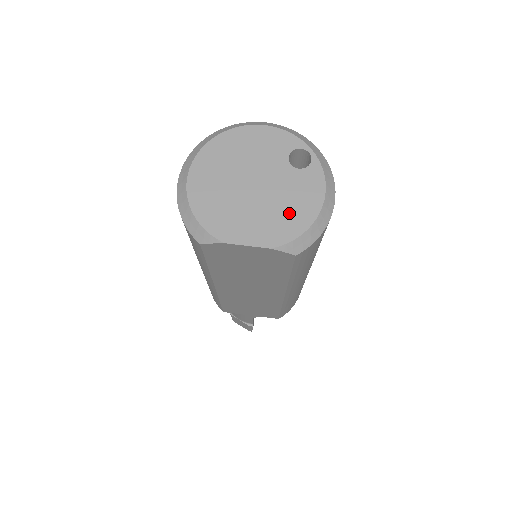
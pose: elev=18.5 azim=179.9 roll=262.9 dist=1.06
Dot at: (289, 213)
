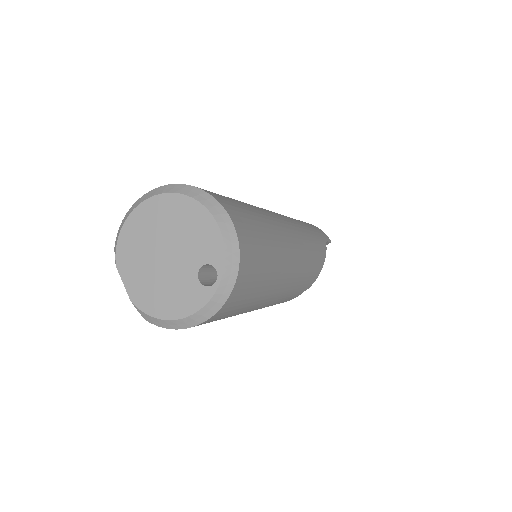
Dot at: (161, 297)
